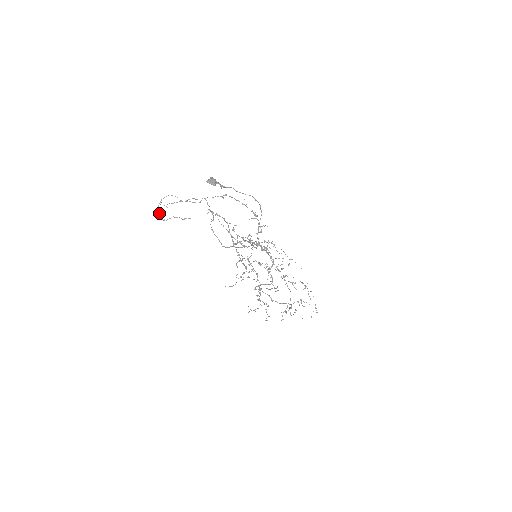
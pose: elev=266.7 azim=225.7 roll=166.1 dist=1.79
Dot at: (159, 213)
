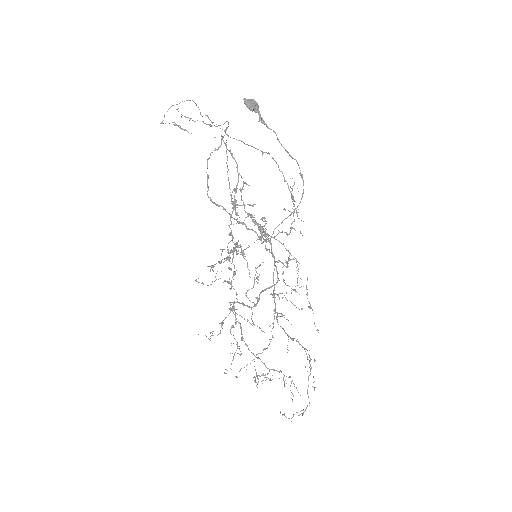
Dot at: occluded
